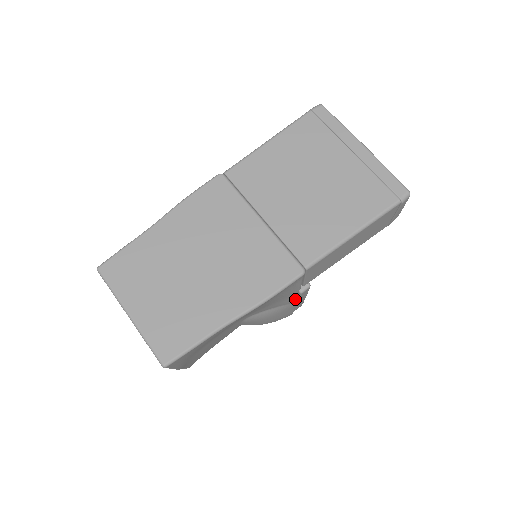
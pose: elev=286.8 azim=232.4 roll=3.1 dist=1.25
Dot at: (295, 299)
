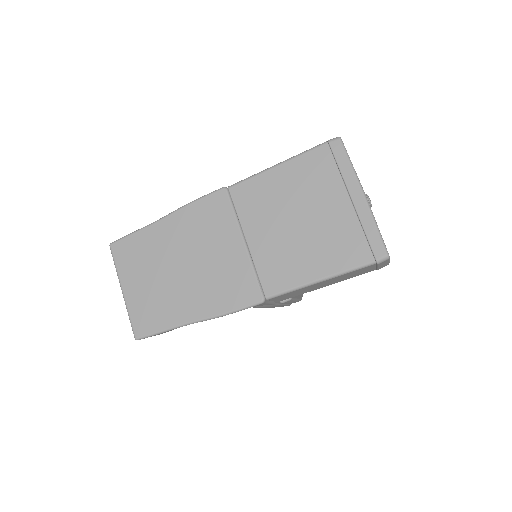
Dot at: occluded
